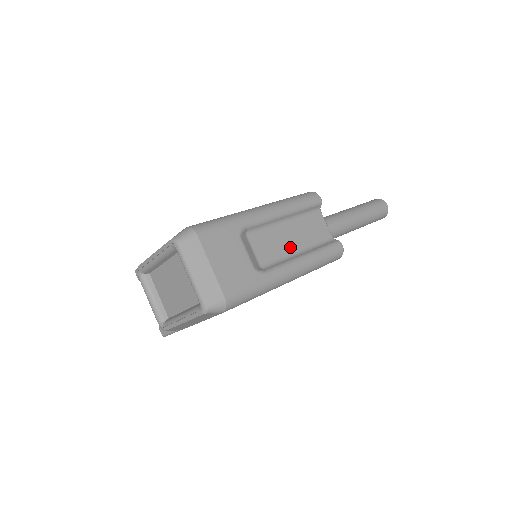
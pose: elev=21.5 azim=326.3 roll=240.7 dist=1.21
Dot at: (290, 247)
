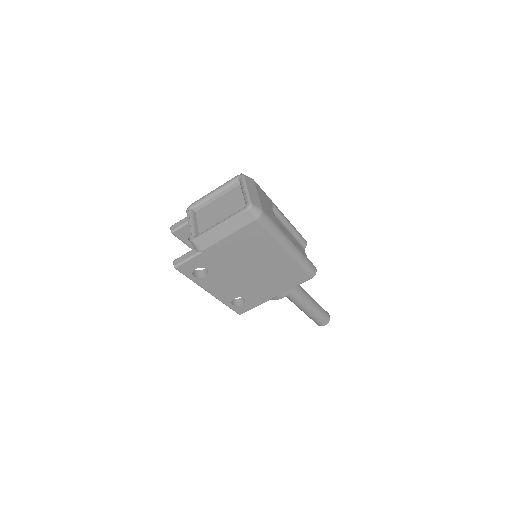
Dot at: occluded
